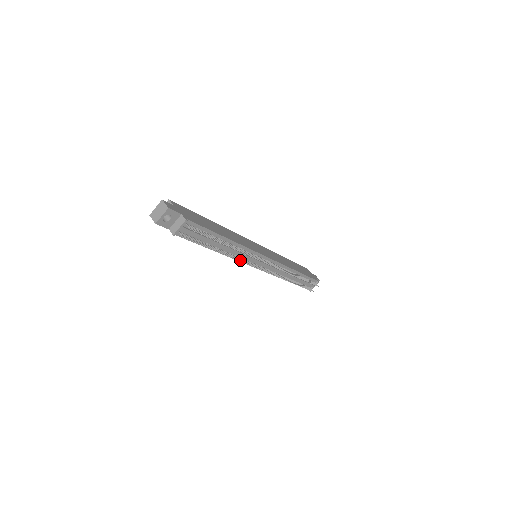
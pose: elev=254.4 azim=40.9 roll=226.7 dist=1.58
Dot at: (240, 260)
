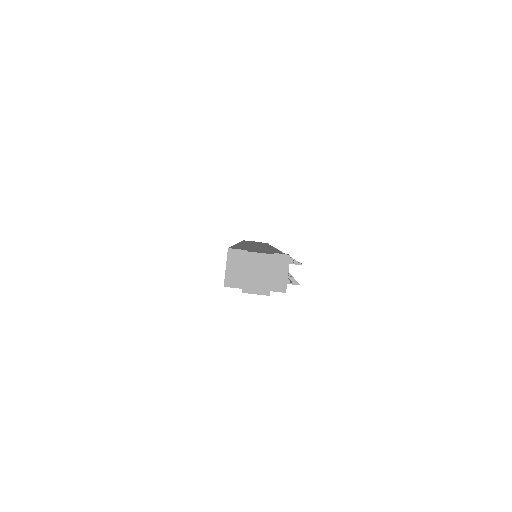
Dot at: occluded
